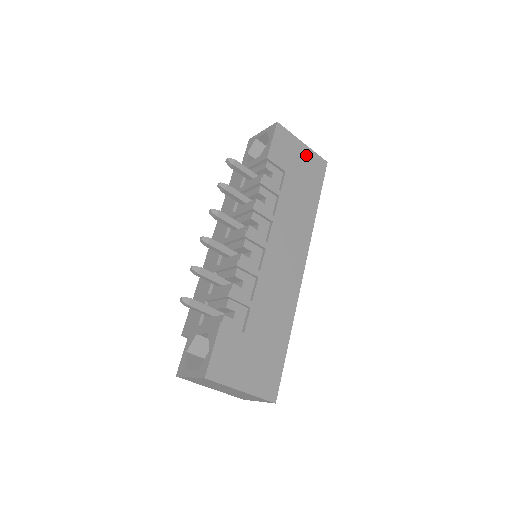
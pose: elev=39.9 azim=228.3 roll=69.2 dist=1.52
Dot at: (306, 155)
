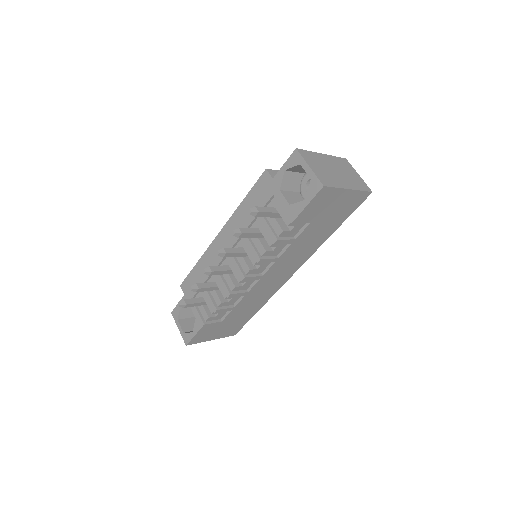
Dot at: (346, 198)
